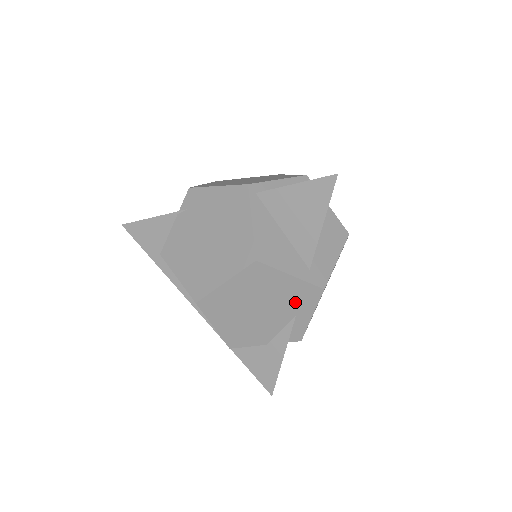
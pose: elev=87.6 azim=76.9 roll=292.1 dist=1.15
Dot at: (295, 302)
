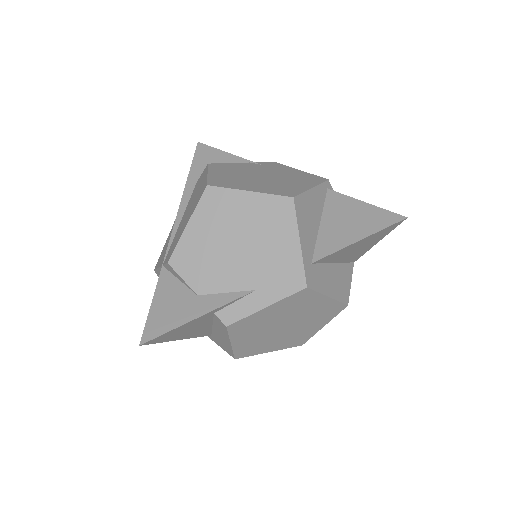
Dot at: (272, 274)
